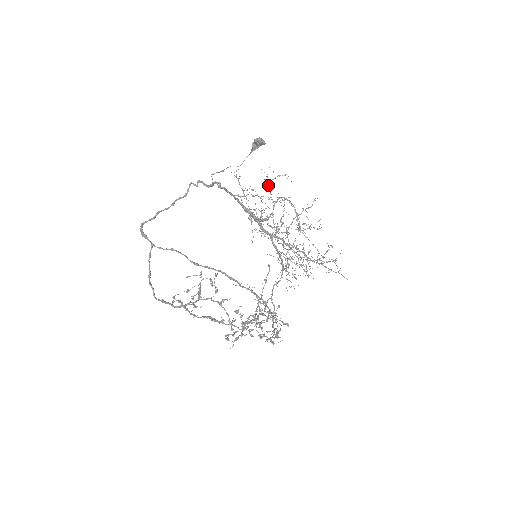
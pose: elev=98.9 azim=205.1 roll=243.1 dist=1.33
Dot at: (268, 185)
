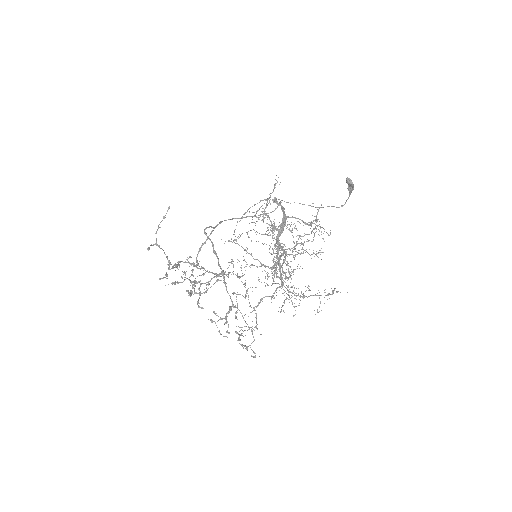
Dot at: (273, 191)
